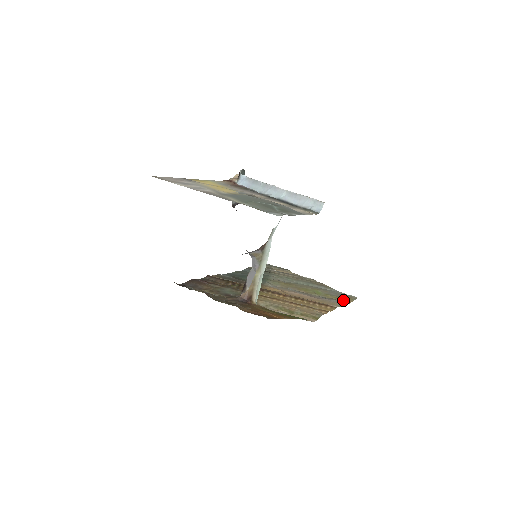
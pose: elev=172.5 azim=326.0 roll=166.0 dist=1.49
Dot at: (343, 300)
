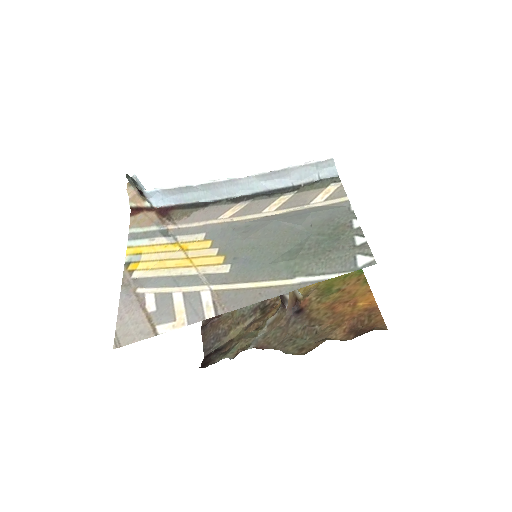
Dot at: occluded
